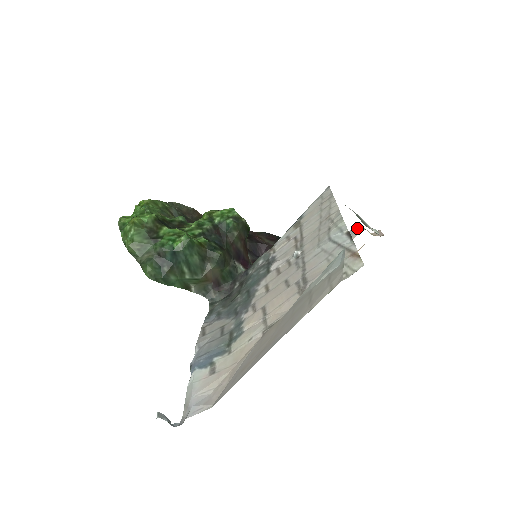
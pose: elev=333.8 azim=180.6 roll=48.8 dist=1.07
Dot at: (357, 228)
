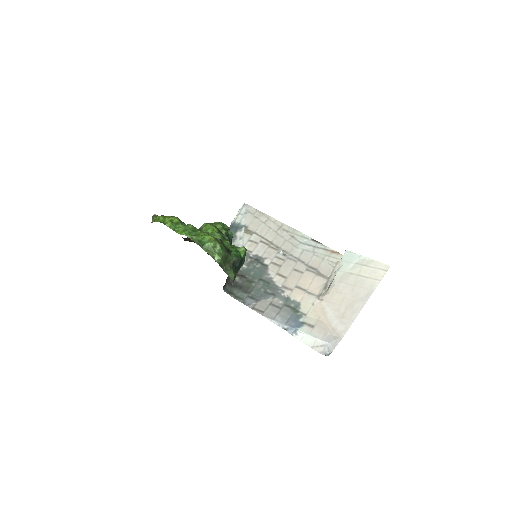
Dot at: occluded
